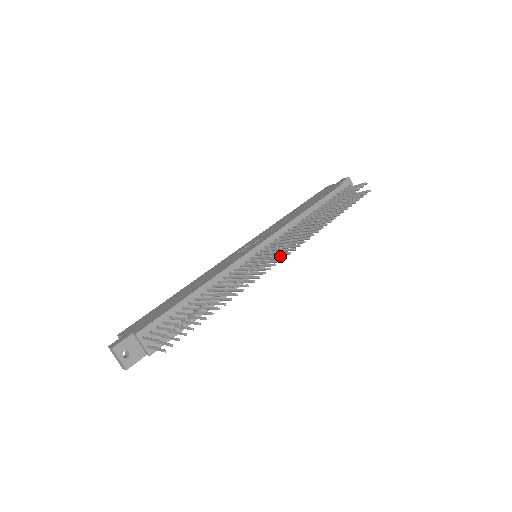
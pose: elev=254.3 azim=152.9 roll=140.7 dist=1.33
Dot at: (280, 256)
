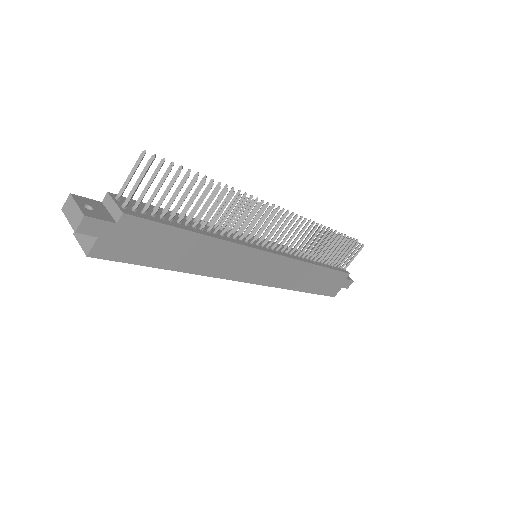
Dot at: (284, 221)
